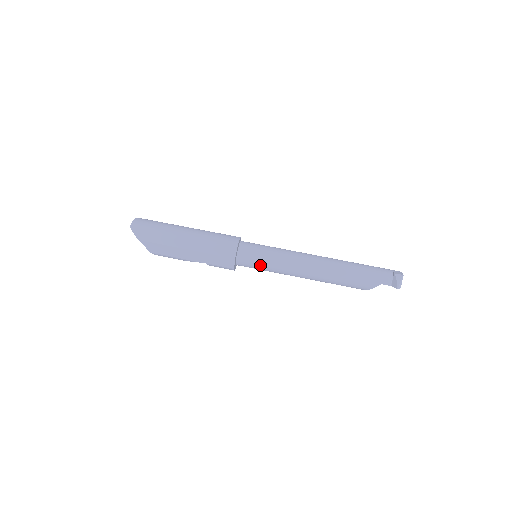
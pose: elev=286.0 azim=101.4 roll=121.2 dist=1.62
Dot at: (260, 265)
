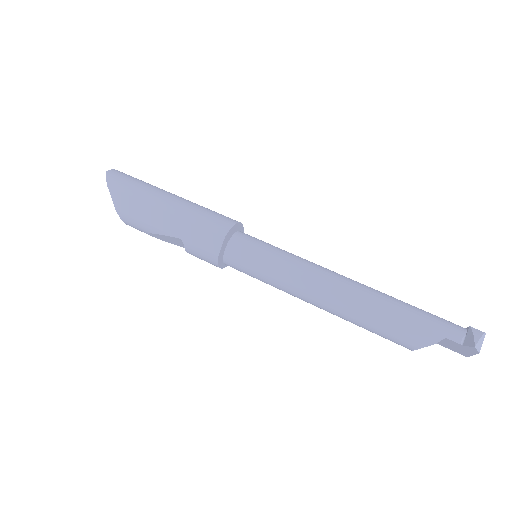
Dot at: (258, 263)
